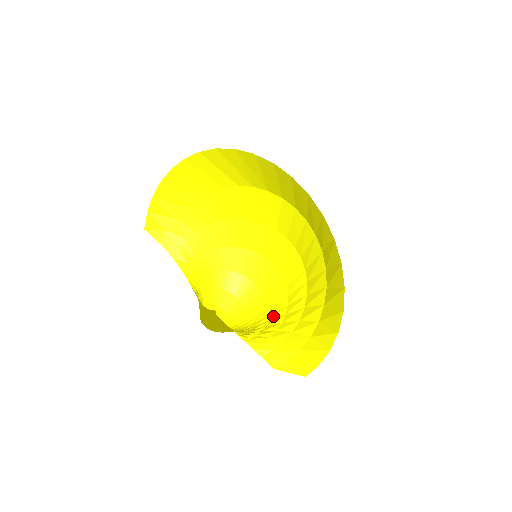
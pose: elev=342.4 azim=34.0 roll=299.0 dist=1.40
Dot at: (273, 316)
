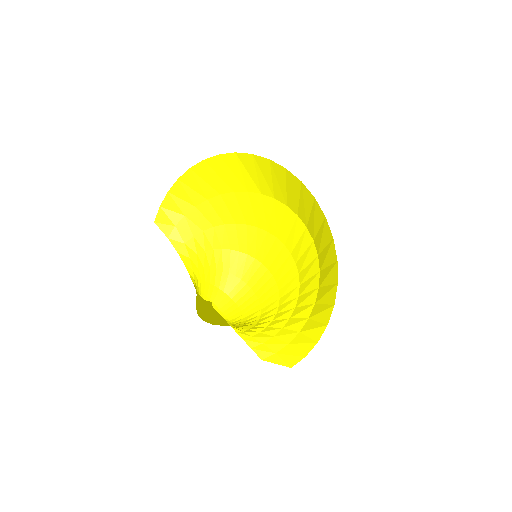
Dot at: (264, 315)
